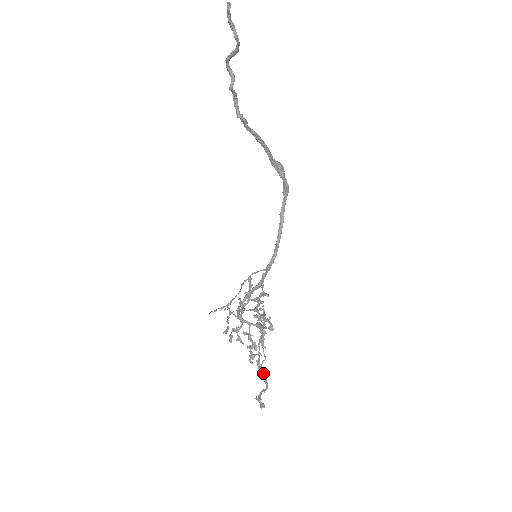
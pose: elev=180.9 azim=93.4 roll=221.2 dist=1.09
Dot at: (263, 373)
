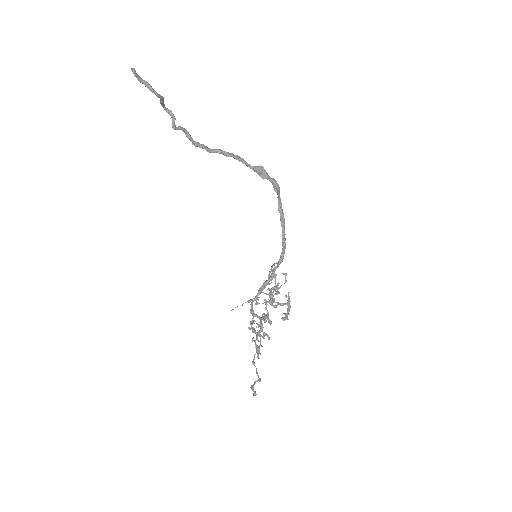
Dot at: occluded
